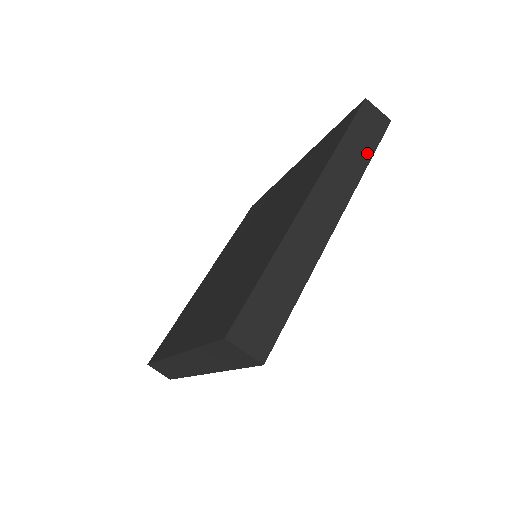
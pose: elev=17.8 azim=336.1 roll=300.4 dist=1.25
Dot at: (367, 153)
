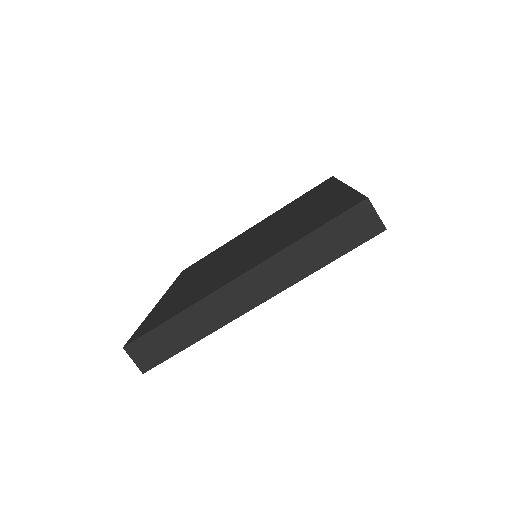
Dot at: occluded
